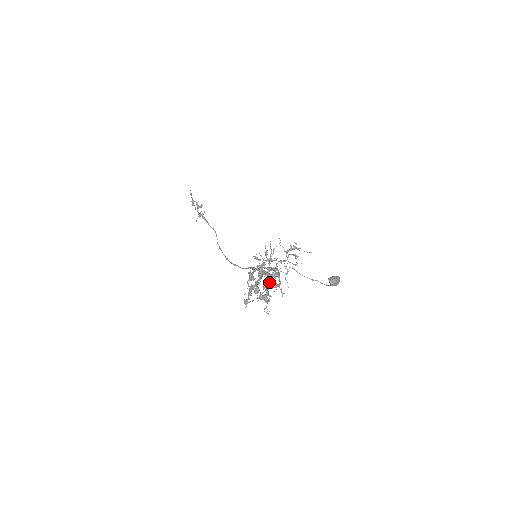
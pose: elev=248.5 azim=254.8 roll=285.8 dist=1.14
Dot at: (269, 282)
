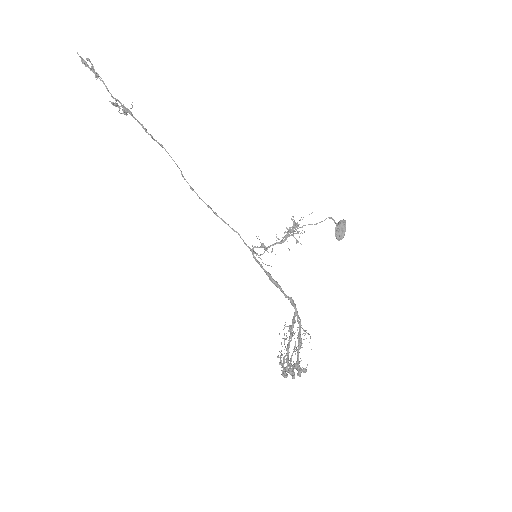
Dot at: (301, 372)
